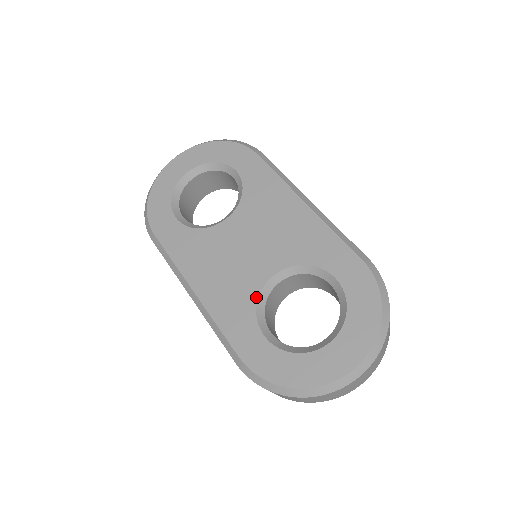
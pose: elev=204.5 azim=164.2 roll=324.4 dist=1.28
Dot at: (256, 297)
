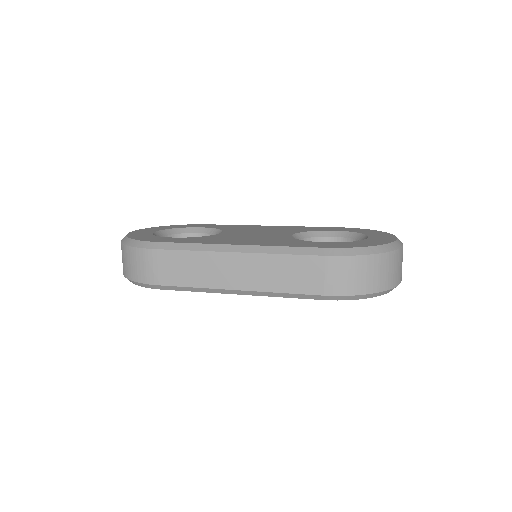
Dot at: (294, 239)
